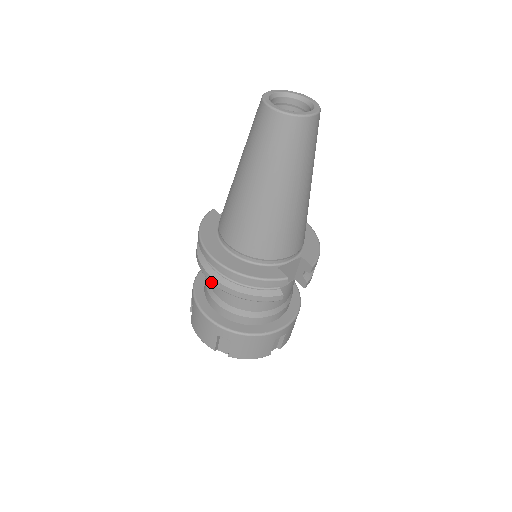
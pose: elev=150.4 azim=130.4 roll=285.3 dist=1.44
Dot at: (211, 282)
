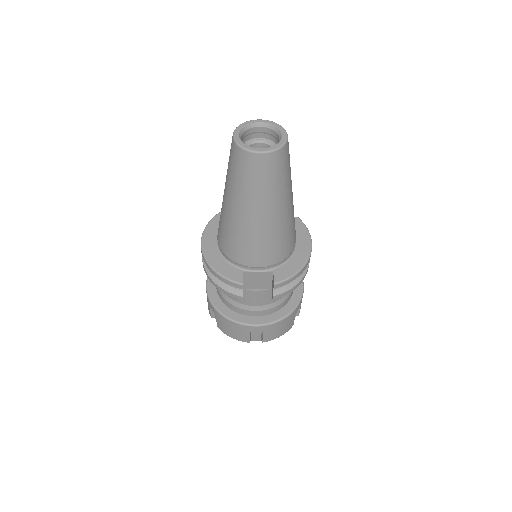
Dot at: occluded
